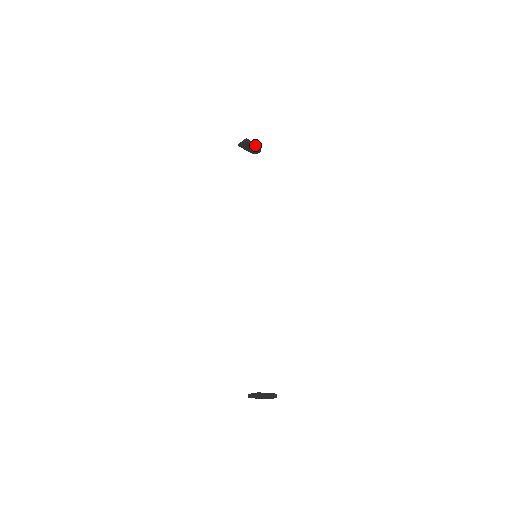
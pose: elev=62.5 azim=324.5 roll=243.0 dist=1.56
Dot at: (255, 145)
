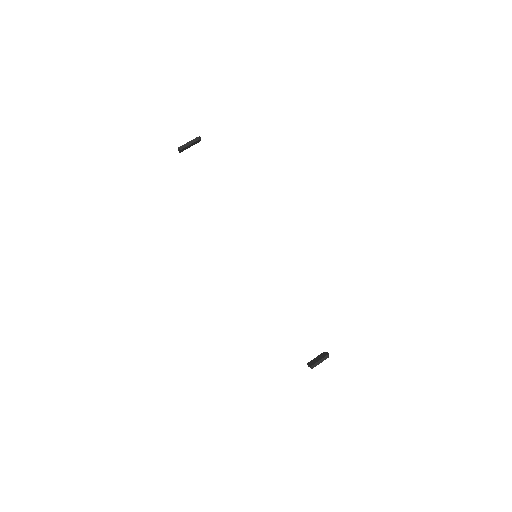
Dot at: (191, 143)
